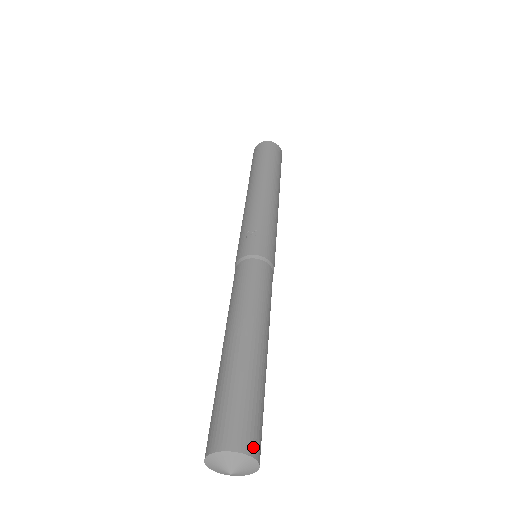
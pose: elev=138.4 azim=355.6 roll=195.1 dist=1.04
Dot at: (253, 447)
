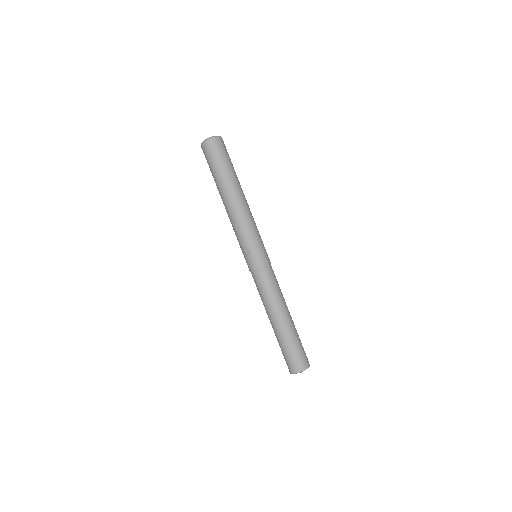
Dot at: (307, 364)
